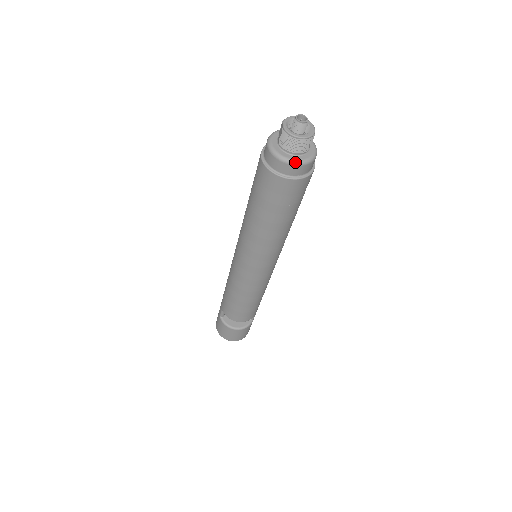
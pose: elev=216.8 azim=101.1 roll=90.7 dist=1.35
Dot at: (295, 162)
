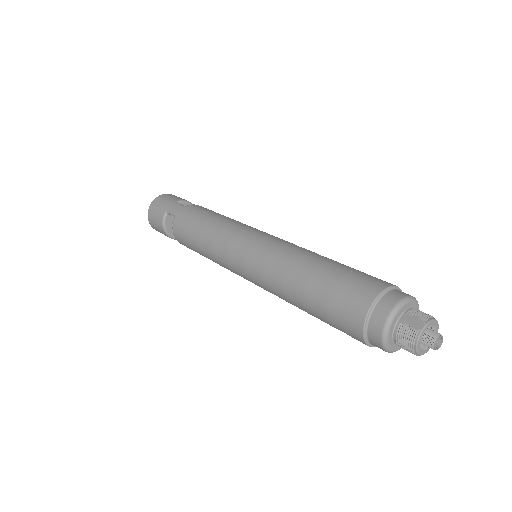
Dot at: (387, 348)
